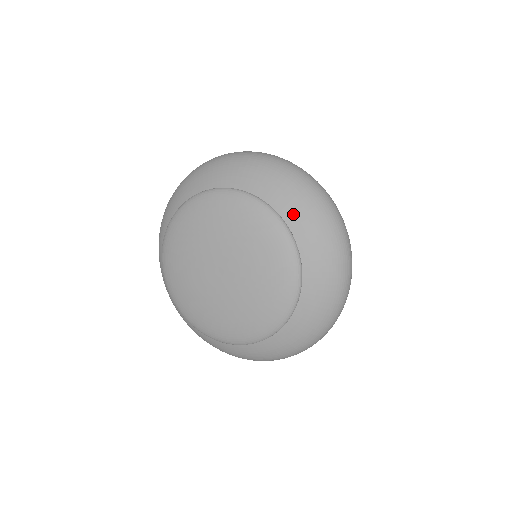
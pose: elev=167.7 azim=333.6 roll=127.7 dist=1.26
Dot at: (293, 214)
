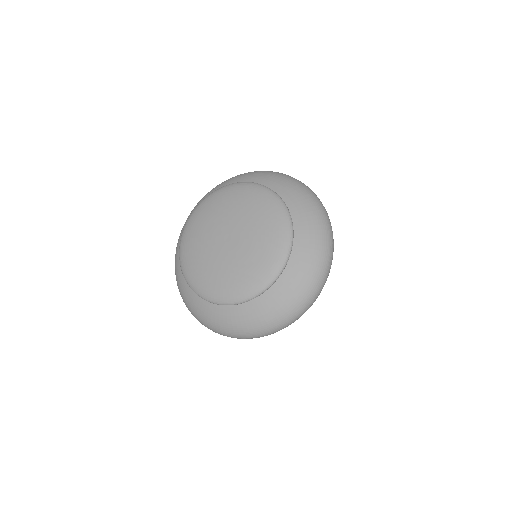
Dot at: (302, 239)
